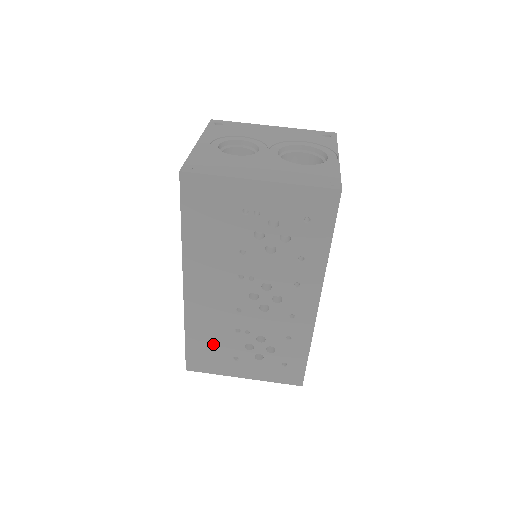
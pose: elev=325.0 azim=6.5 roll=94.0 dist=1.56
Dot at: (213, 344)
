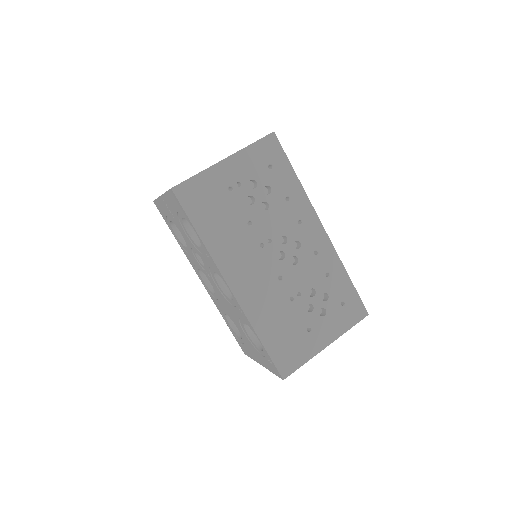
Dot at: (285, 330)
